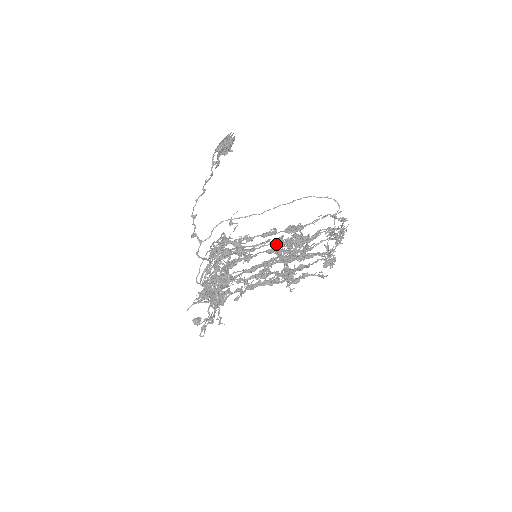
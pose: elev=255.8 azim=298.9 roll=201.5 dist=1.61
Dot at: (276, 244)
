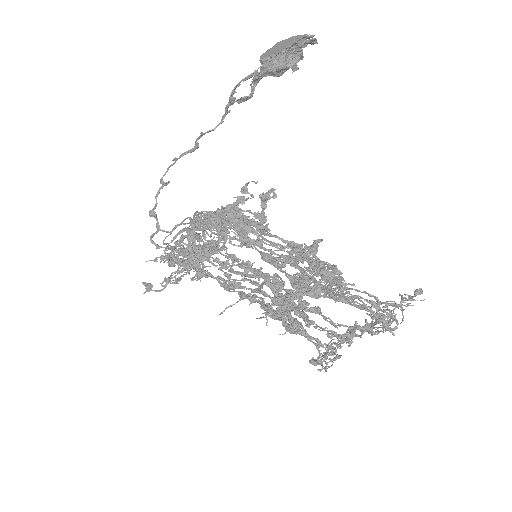
Dot at: (291, 261)
